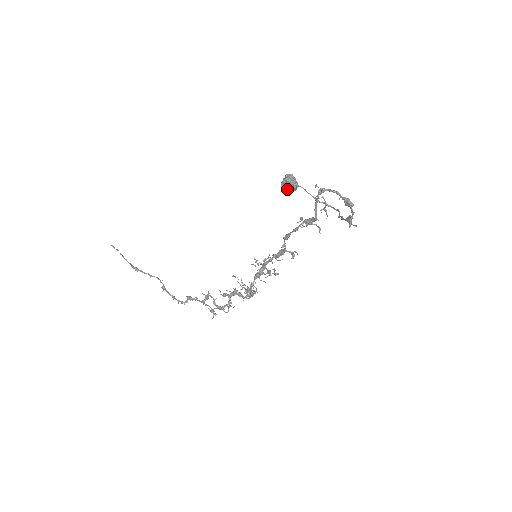
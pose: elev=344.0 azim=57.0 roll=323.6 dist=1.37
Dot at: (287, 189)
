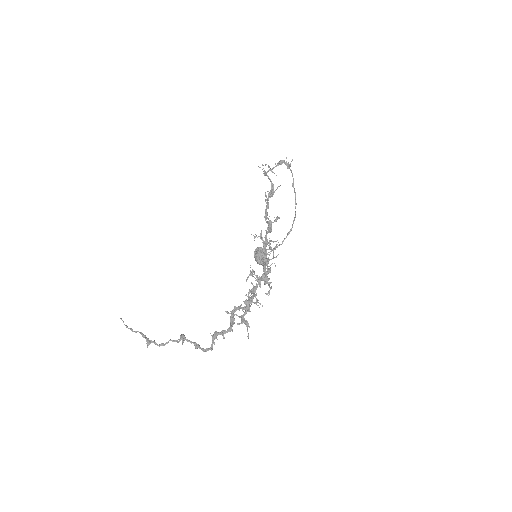
Dot at: (260, 256)
